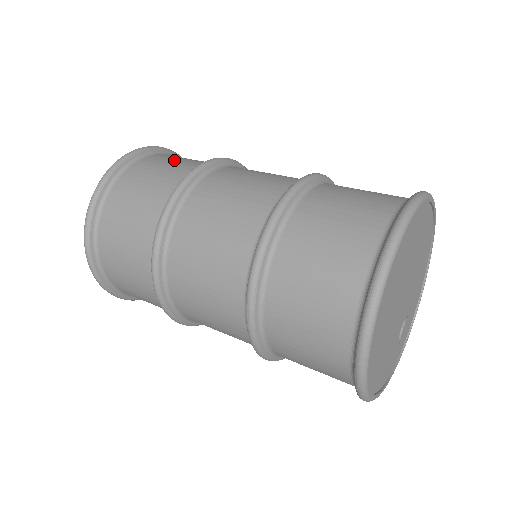
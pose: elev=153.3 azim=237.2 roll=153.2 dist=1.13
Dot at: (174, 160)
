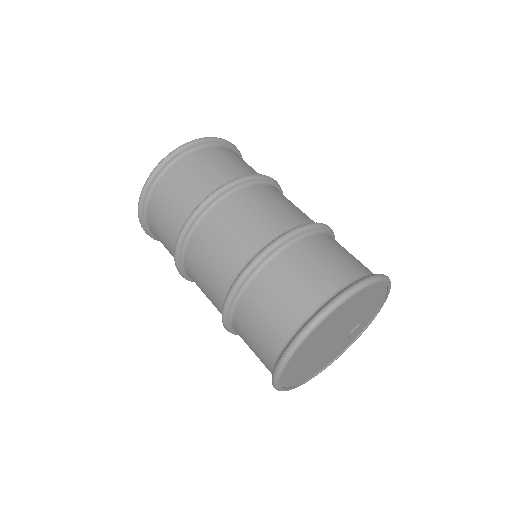
Dot at: (184, 183)
